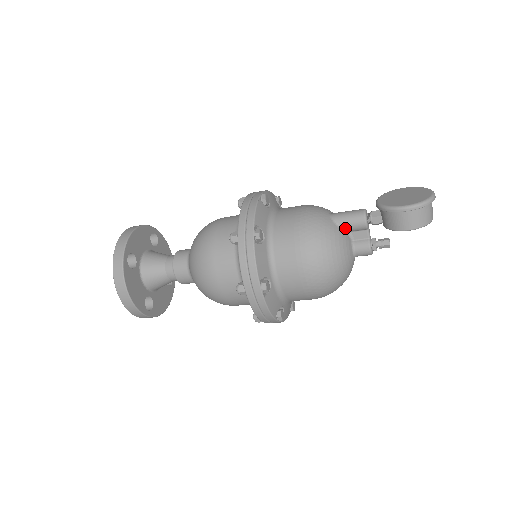
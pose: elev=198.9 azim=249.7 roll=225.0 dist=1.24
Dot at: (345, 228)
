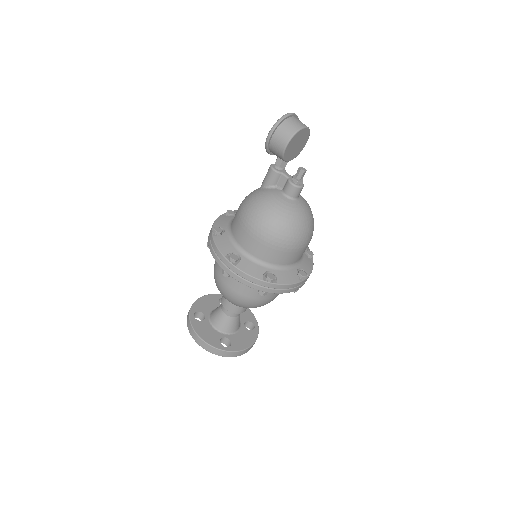
Dot at: (268, 185)
